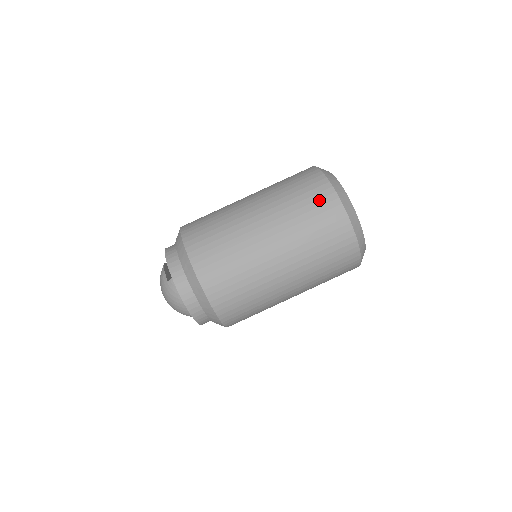
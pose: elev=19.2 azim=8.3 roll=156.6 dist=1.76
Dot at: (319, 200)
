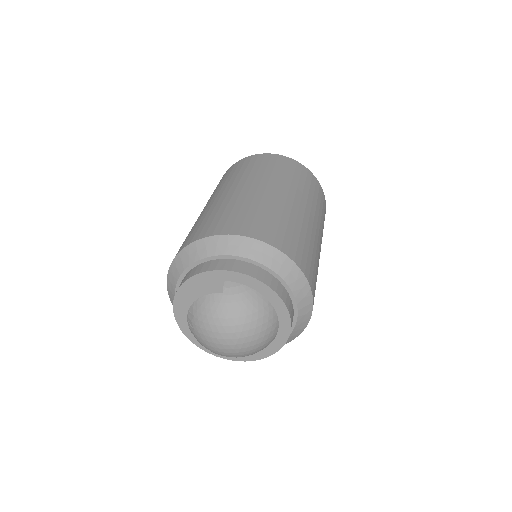
Dot at: (263, 160)
